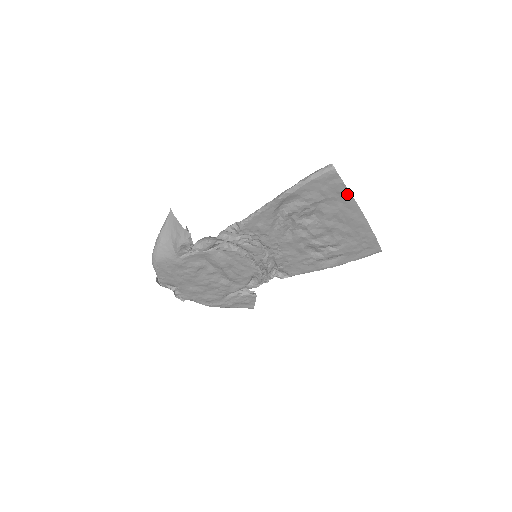
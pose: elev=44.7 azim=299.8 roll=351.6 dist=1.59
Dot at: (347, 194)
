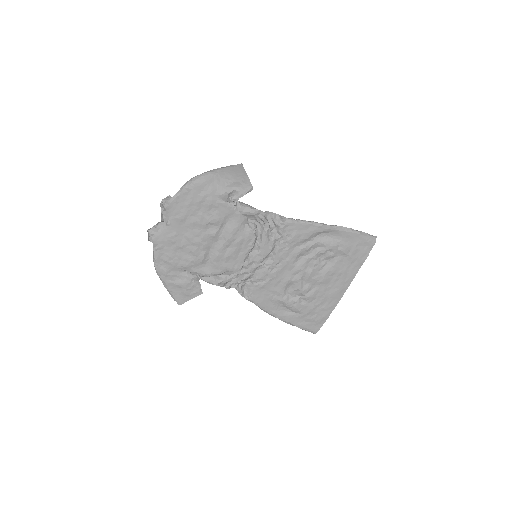
Dot at: (359, 265)
